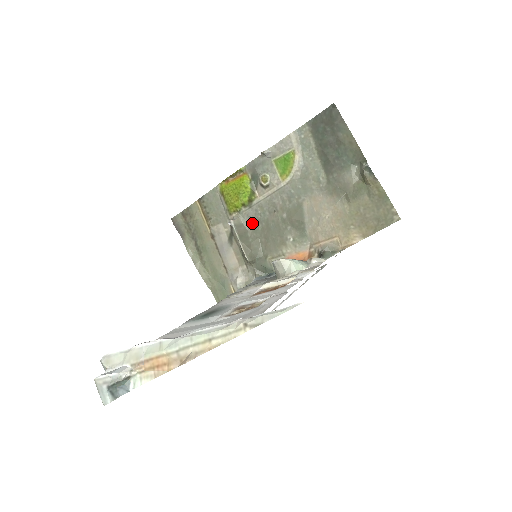
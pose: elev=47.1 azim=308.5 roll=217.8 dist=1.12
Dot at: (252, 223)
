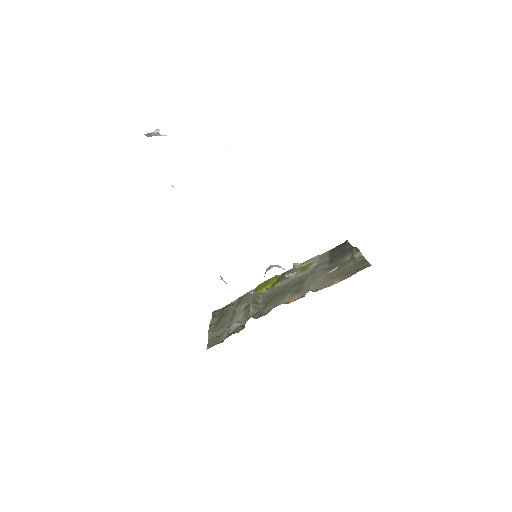
Dot at: (267, 296)
